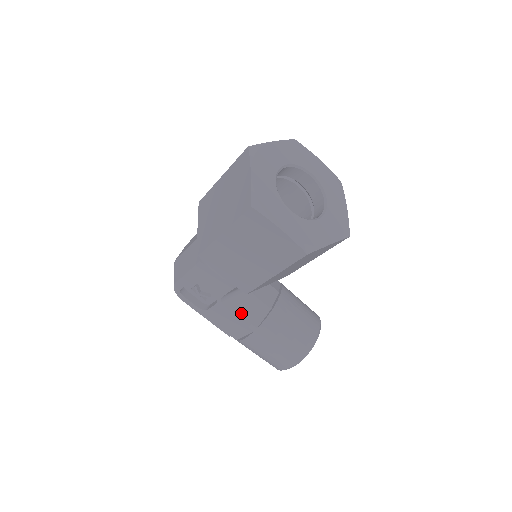
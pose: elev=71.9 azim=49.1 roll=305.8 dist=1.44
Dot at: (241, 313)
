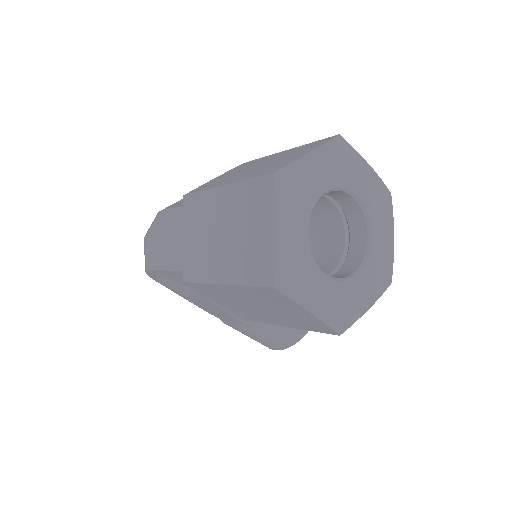
Dot at: occluded
